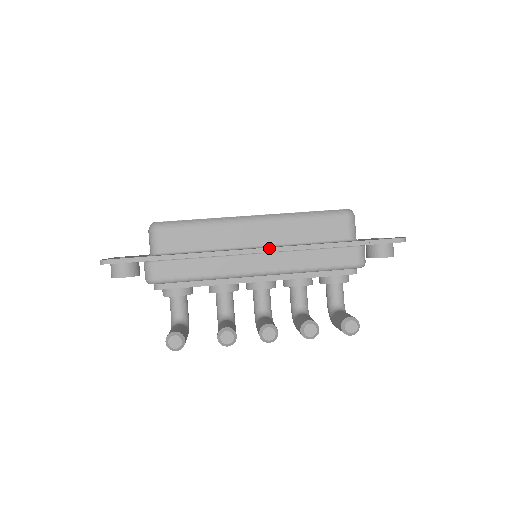
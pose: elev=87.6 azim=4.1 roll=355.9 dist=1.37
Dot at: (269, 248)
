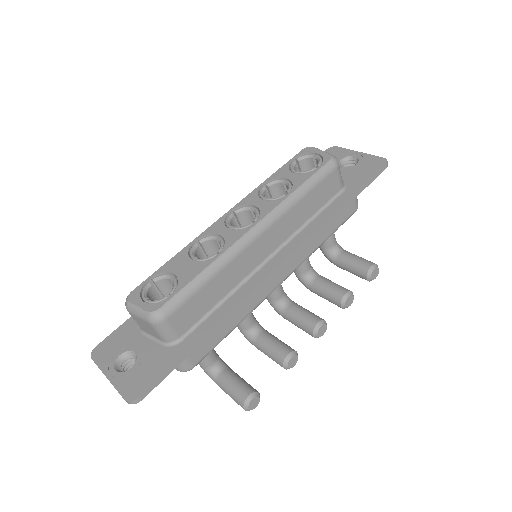
Dot at: (290, 255)
